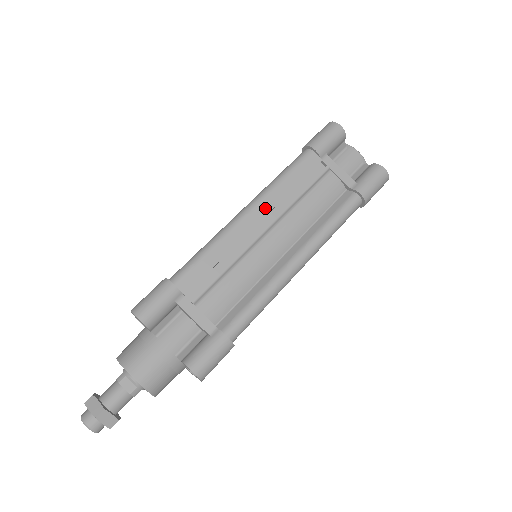
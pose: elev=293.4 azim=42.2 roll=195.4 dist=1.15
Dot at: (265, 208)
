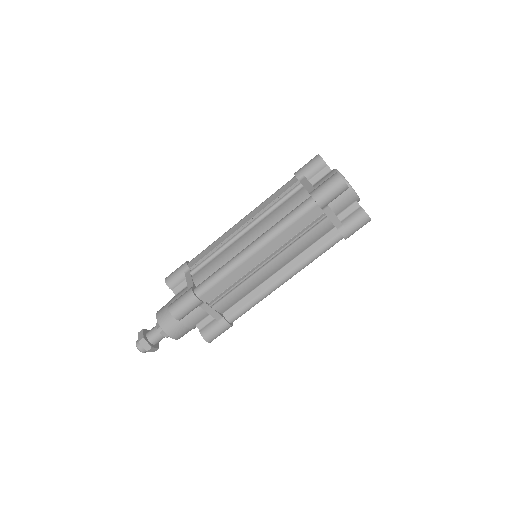
Dot at: (269, 248)
